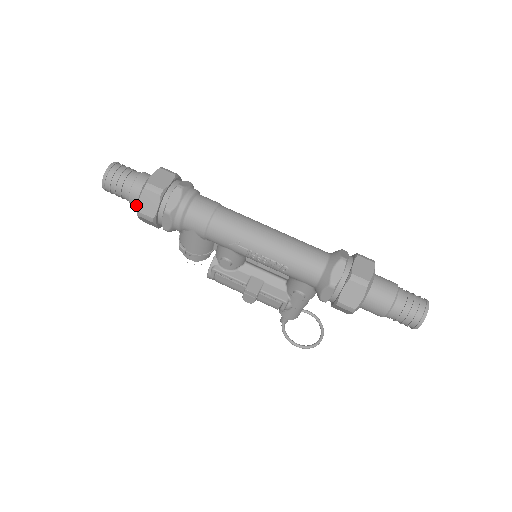
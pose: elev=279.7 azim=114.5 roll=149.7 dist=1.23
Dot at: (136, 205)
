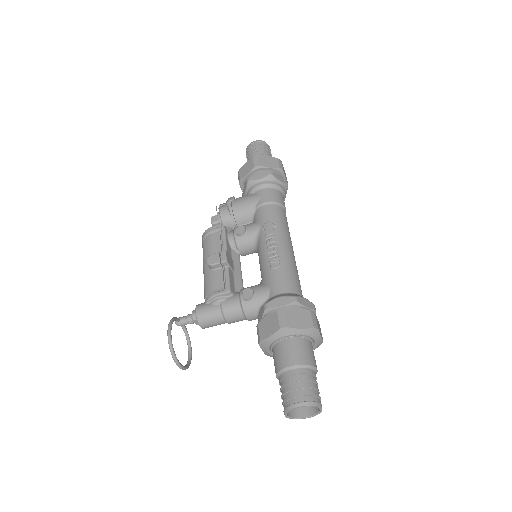
Dot at: occluded
